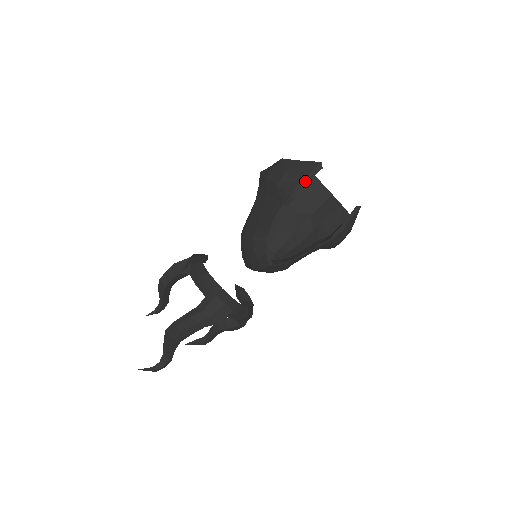
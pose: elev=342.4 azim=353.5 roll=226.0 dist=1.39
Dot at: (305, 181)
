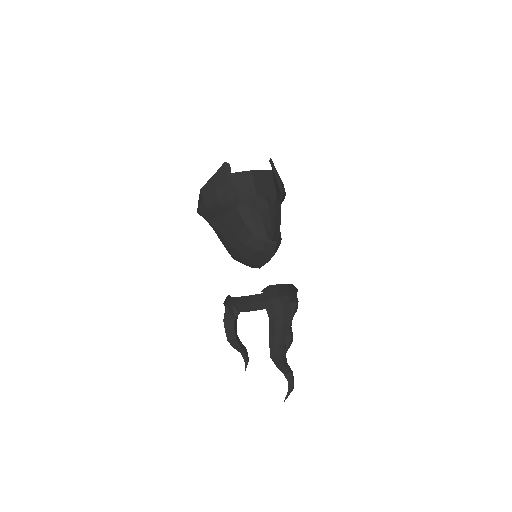
Dot at: (231, 181)
